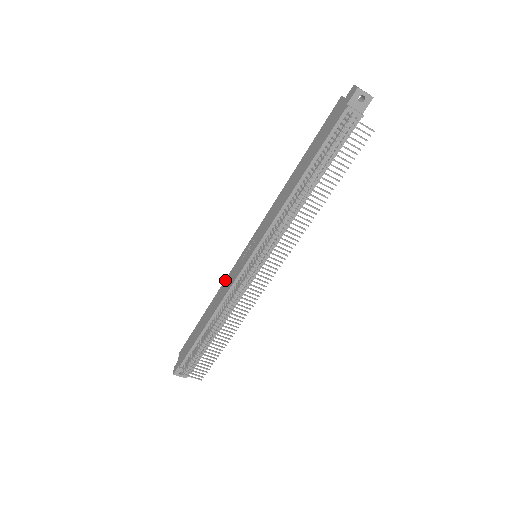
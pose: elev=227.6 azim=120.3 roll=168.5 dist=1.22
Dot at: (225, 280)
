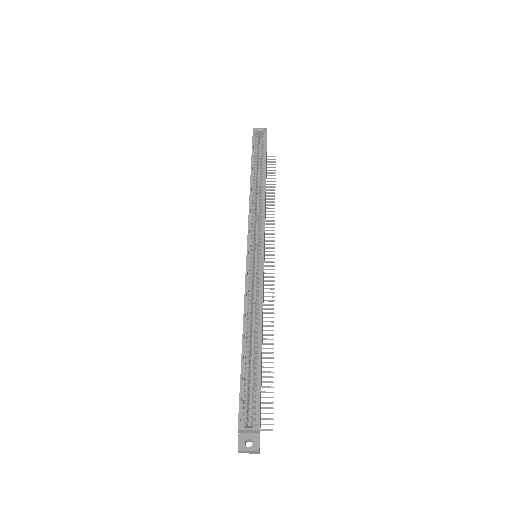
Dot at: occluded
